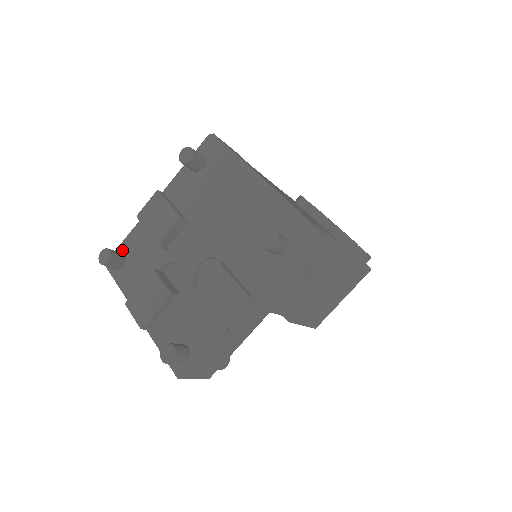
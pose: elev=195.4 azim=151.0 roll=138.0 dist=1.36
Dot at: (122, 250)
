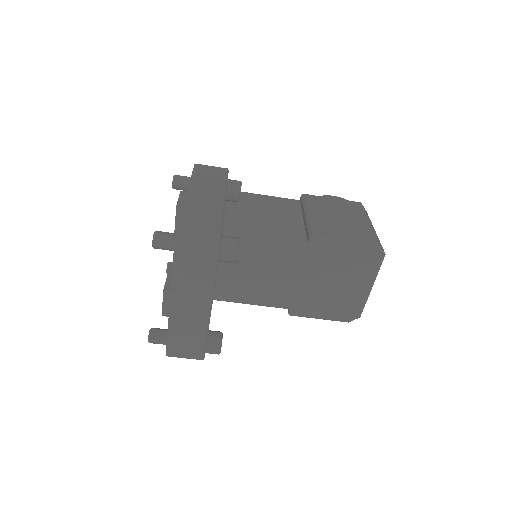
Dot at: occluded
